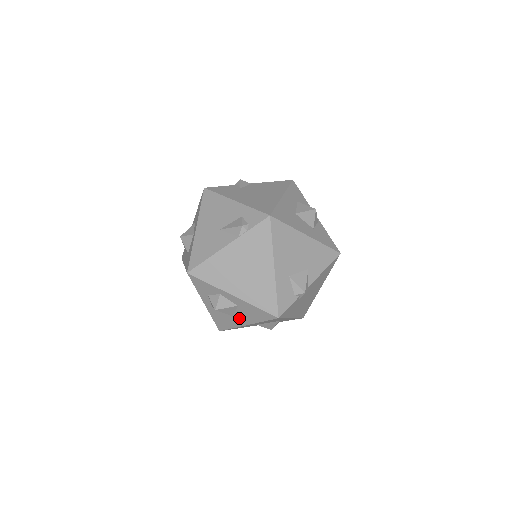
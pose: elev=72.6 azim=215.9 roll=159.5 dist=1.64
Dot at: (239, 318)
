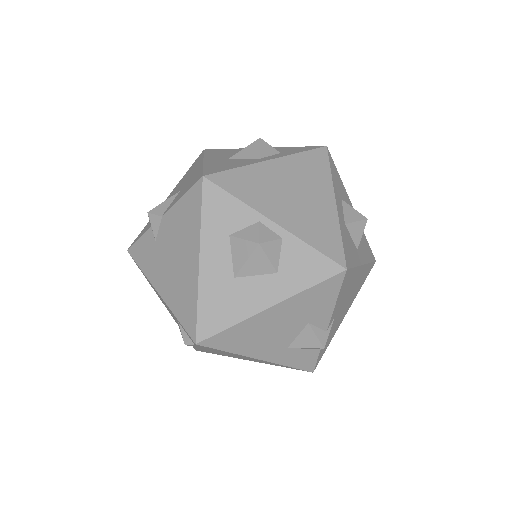
Dot at: occluded
